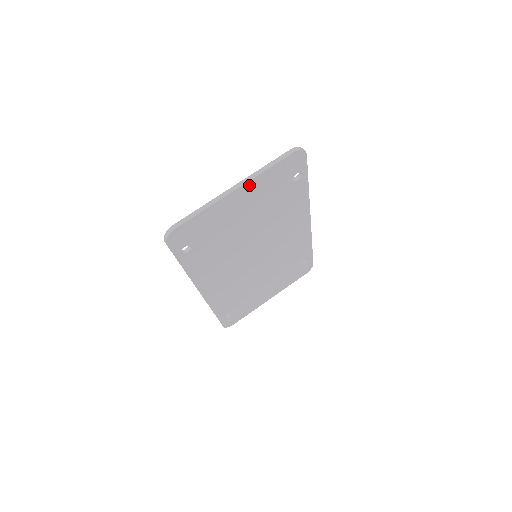
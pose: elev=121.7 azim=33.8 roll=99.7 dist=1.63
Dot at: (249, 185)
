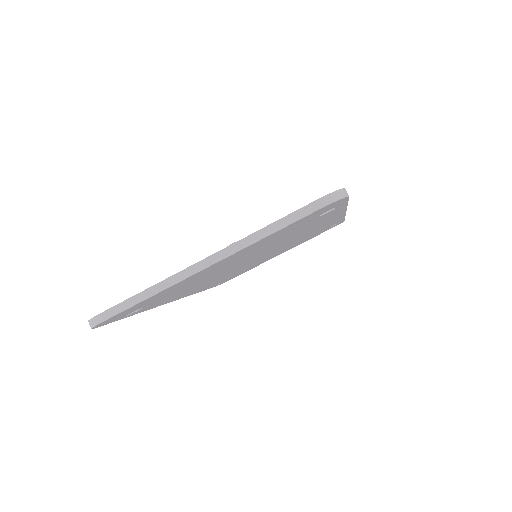
Dot at: (232, 255)
